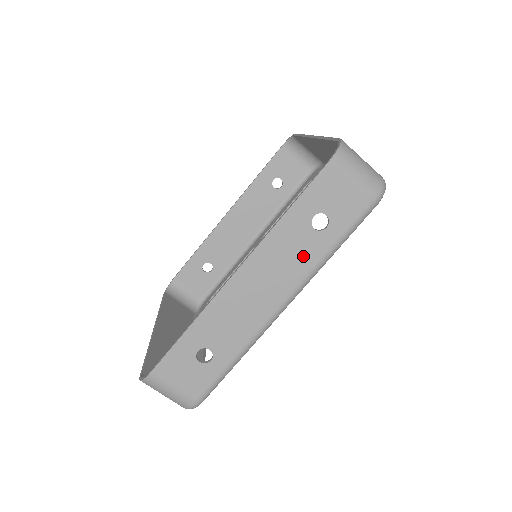
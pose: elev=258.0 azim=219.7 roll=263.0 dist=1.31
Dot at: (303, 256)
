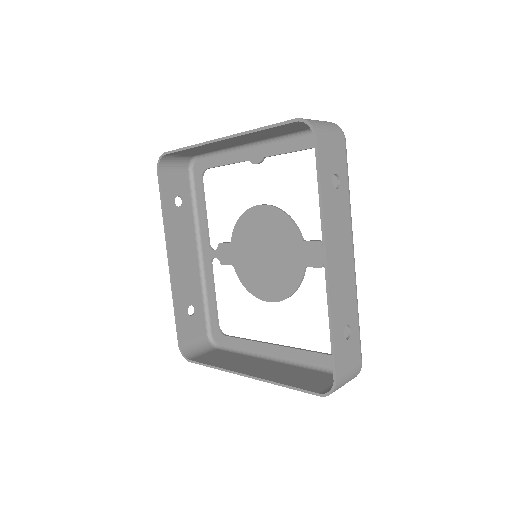
Dot at: (343, 212)
